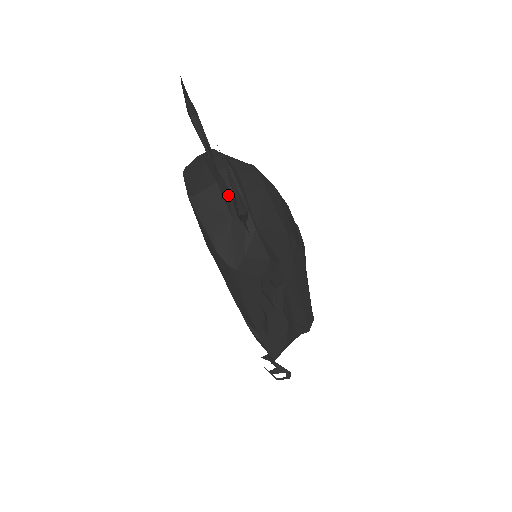
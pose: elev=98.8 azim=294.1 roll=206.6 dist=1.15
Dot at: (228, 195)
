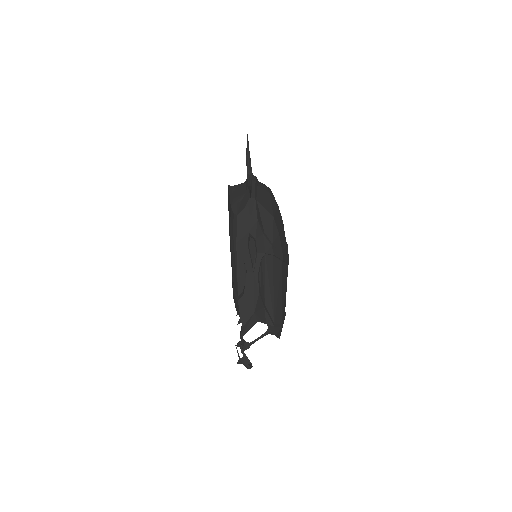
Dot at: occluded
